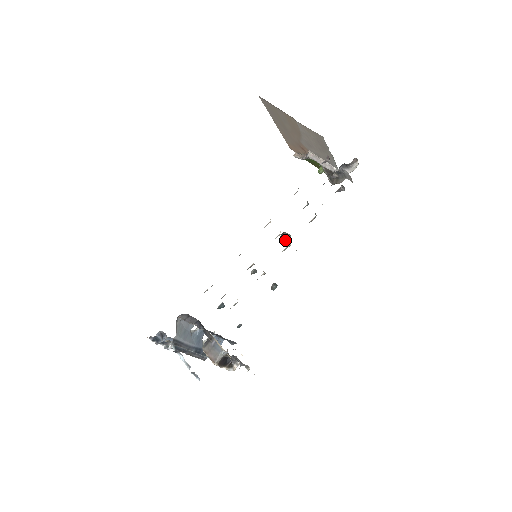
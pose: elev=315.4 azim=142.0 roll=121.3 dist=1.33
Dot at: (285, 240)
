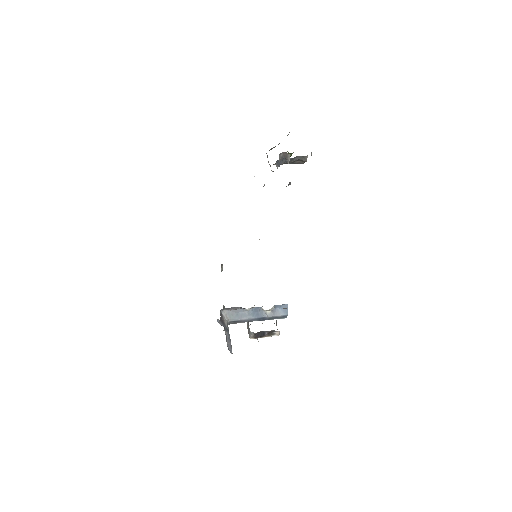
Dot at: (221, 271)
